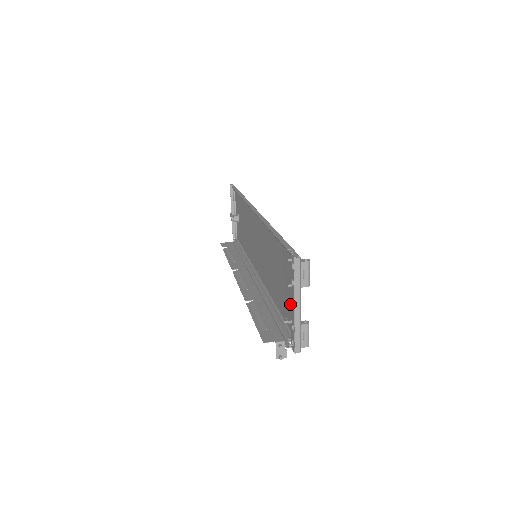
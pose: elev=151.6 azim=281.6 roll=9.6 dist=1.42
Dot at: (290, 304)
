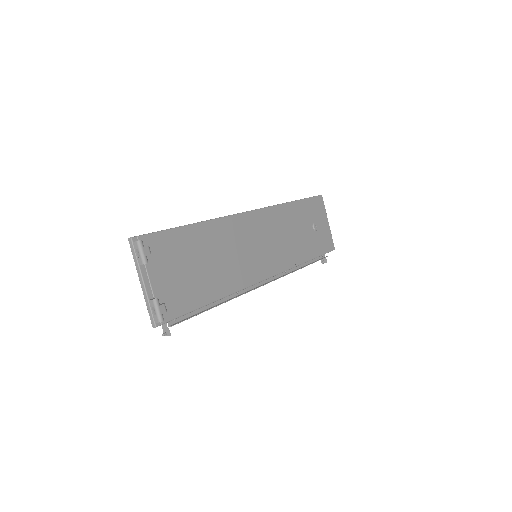
Dot at: (170, 286)
